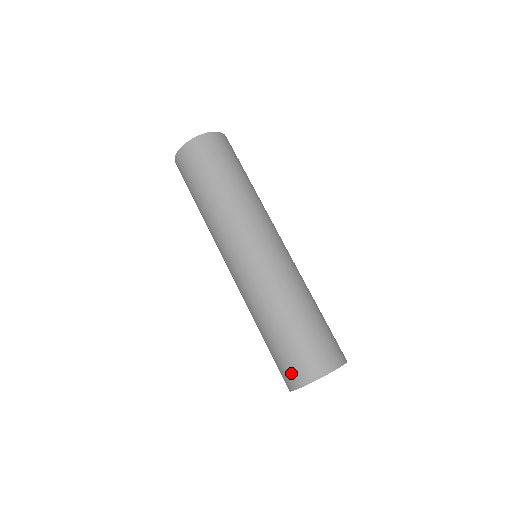
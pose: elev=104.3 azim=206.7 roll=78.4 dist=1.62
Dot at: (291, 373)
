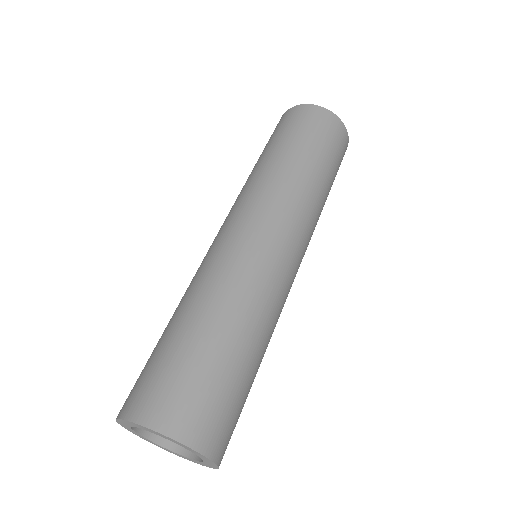
Dot at: (146, 393)
